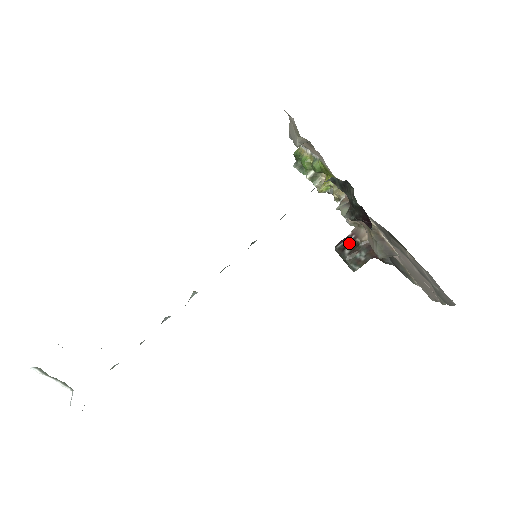
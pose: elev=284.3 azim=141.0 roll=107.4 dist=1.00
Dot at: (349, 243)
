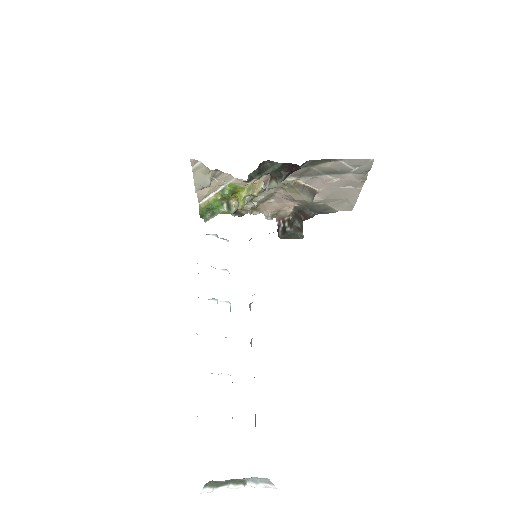
Dot at: (283, 226)
